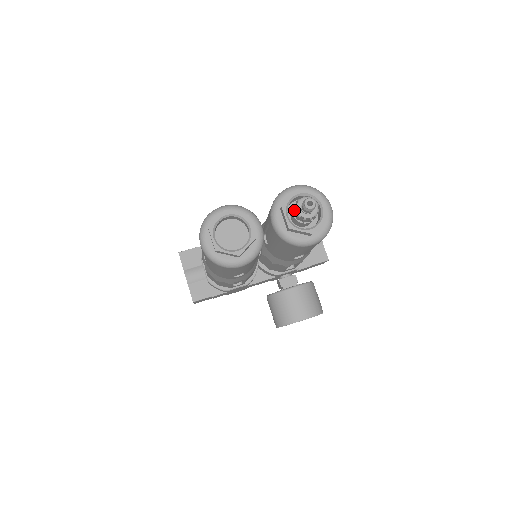
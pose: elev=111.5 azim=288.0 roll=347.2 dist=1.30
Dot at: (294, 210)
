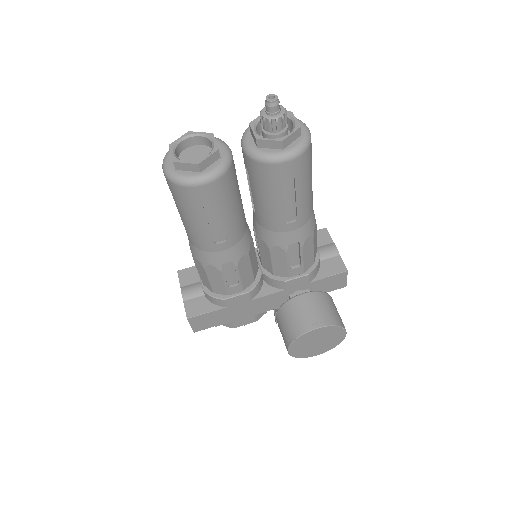
Dot at: (262, 123)
